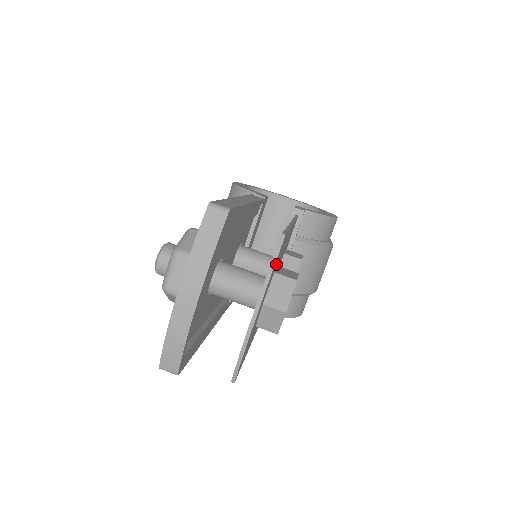
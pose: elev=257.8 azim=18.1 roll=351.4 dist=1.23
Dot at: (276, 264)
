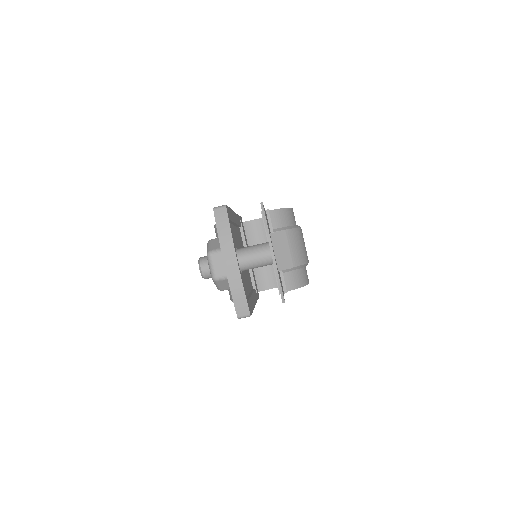
Dot at: occluded
